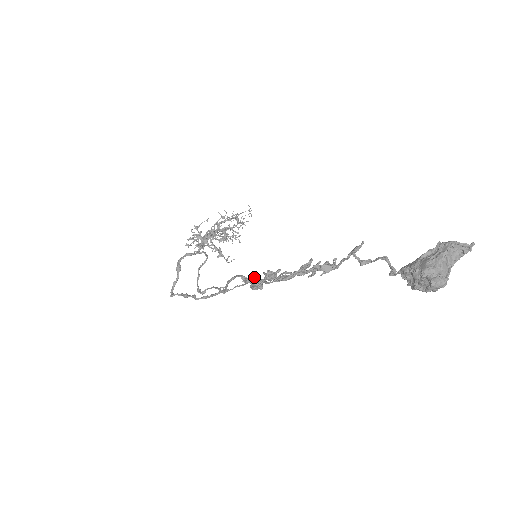
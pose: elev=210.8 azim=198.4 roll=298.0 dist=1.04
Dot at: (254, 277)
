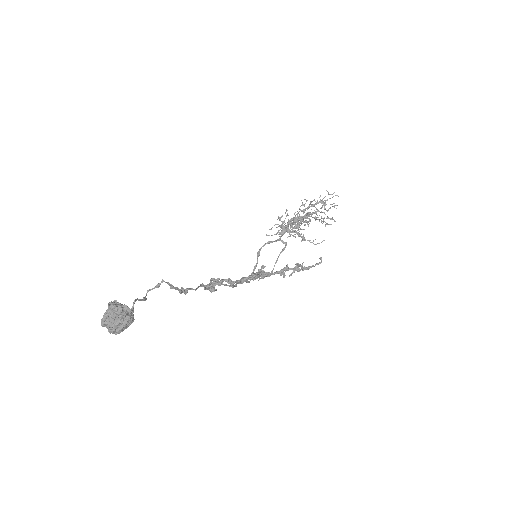
Dot at: (202, 284)
